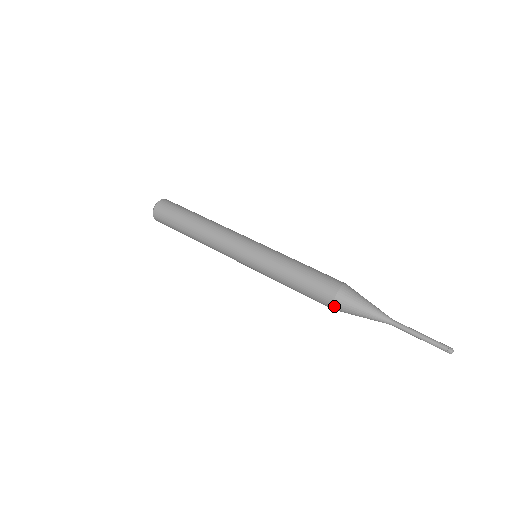
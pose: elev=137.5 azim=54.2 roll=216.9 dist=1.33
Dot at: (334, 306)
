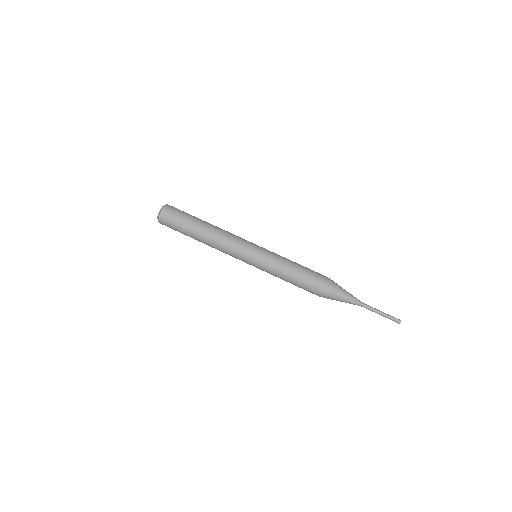
Dot at: occluded
